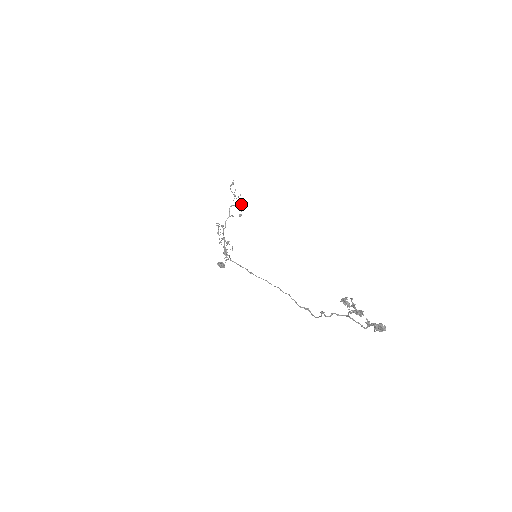
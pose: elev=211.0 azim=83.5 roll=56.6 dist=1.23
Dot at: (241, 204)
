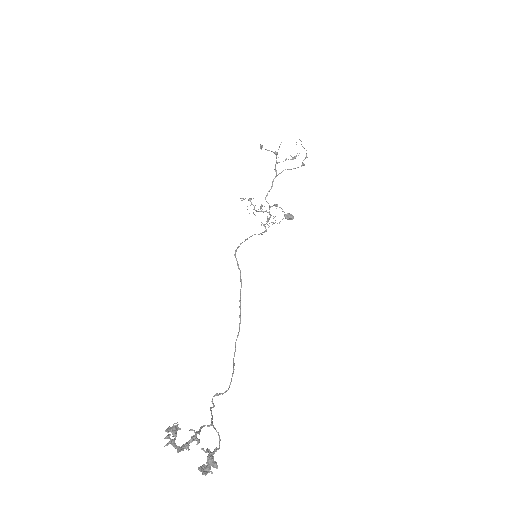
Dot at: (293, 157)
